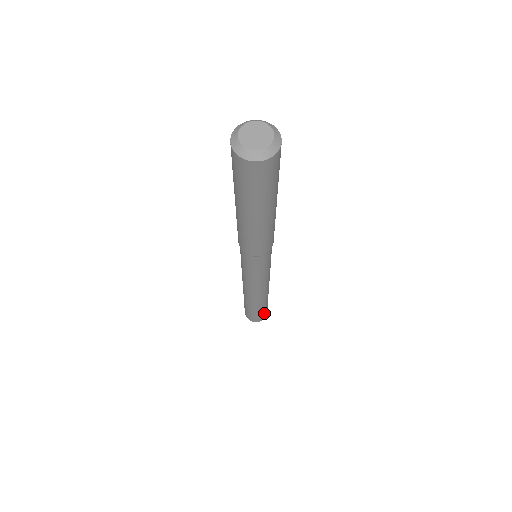
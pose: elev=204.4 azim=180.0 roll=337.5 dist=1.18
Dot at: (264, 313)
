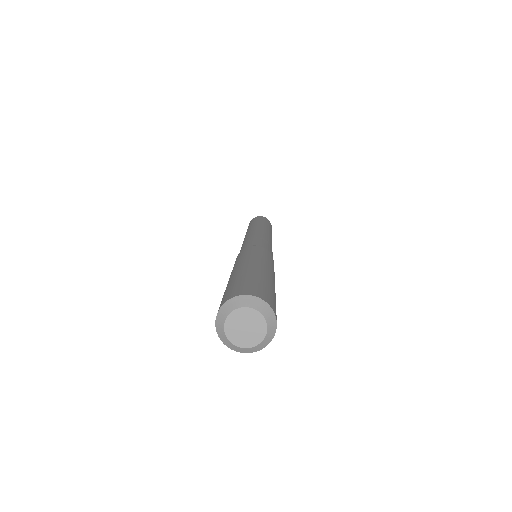
Dot at: occluded
